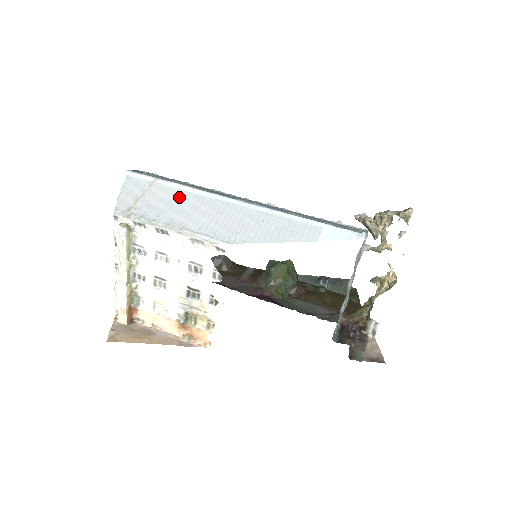
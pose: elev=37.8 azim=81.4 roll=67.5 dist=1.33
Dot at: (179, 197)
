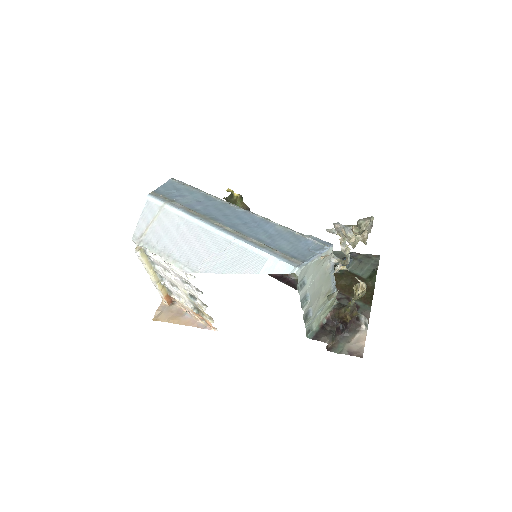
Dot at: (175, 223)
